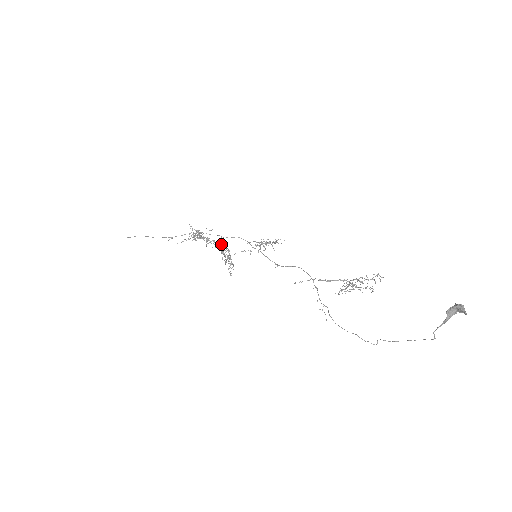
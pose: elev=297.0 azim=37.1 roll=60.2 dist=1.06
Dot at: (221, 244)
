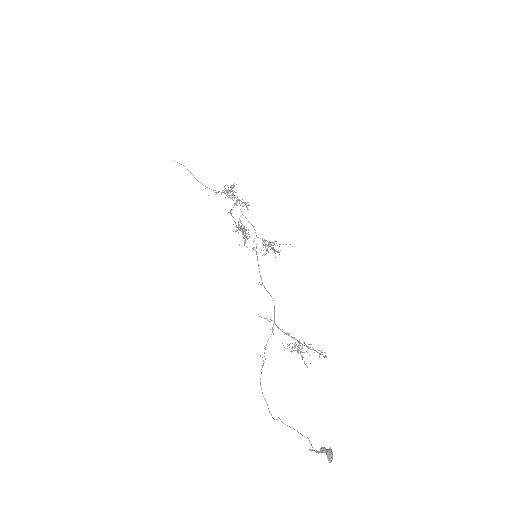
Dot at: (238, 222)
